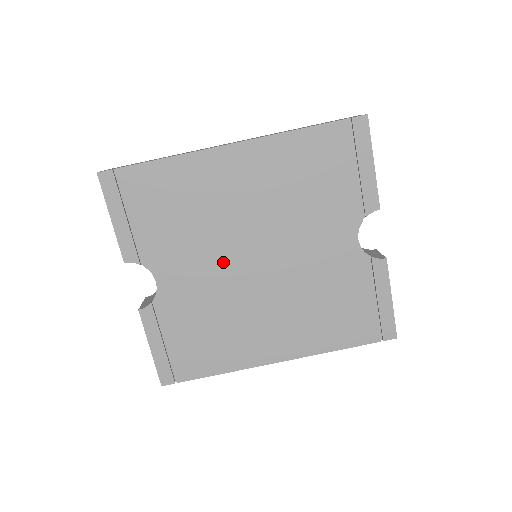
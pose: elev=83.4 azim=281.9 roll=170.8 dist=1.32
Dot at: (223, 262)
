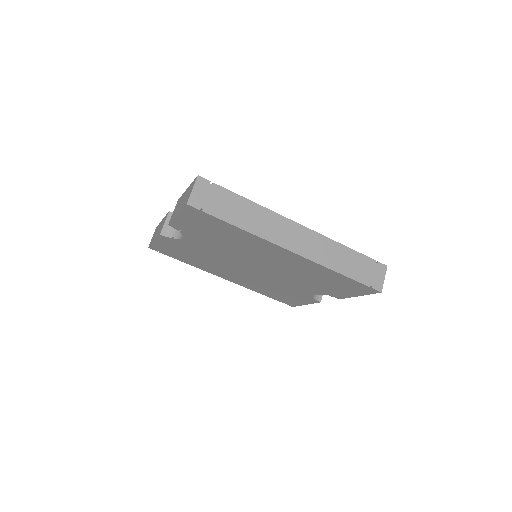
Dot at: (232, 258)
